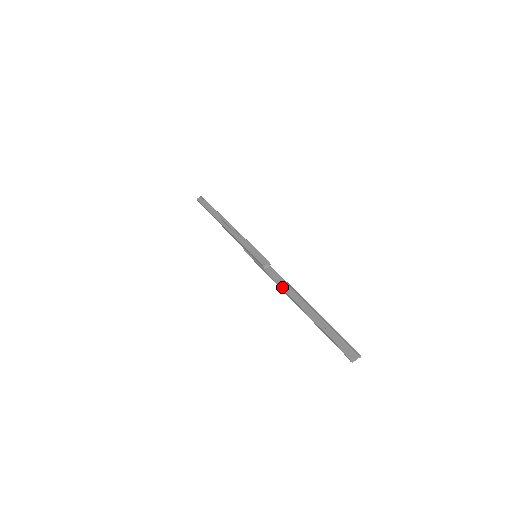
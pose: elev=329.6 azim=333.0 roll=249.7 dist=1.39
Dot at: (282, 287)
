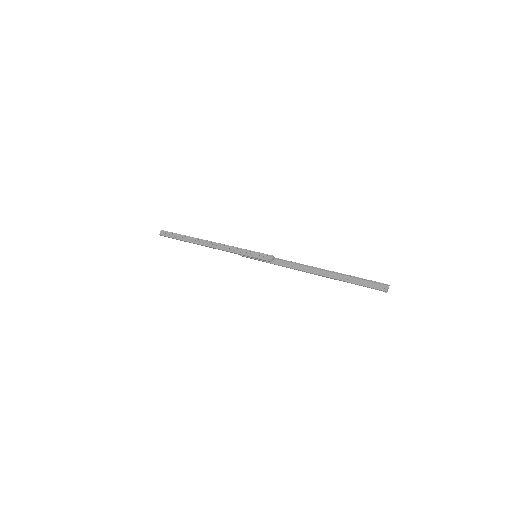
Dot at: (297, 269)
